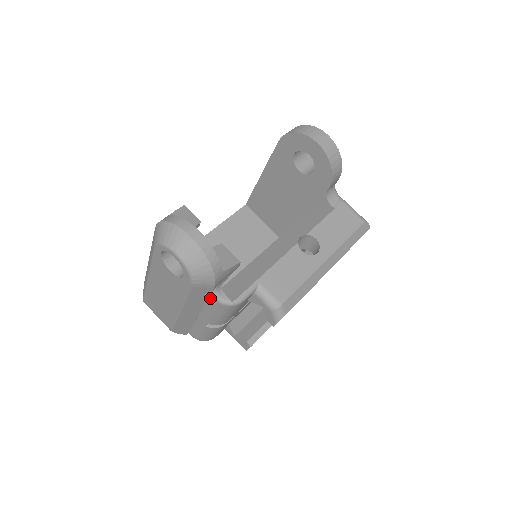
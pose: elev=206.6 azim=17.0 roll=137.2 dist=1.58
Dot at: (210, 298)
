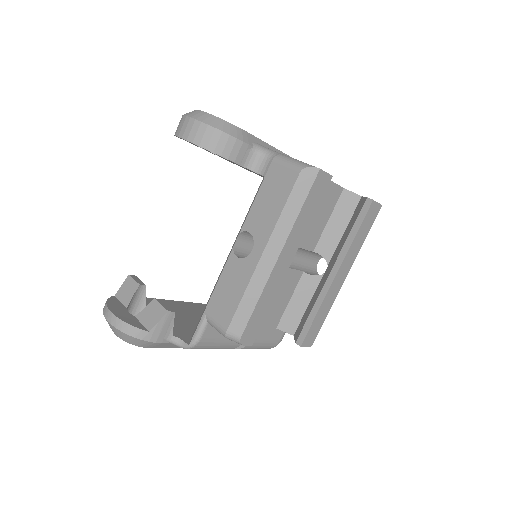
Dot at: occluded
